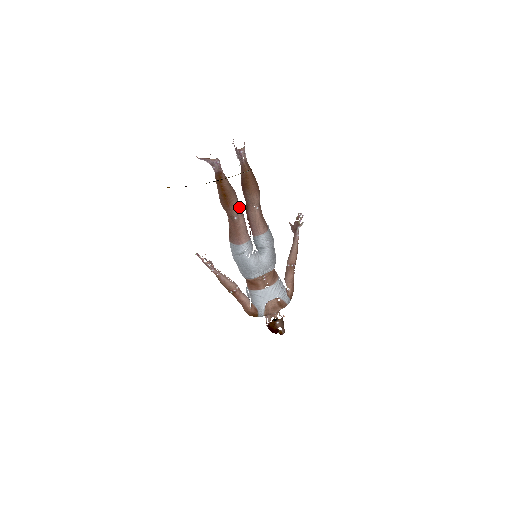
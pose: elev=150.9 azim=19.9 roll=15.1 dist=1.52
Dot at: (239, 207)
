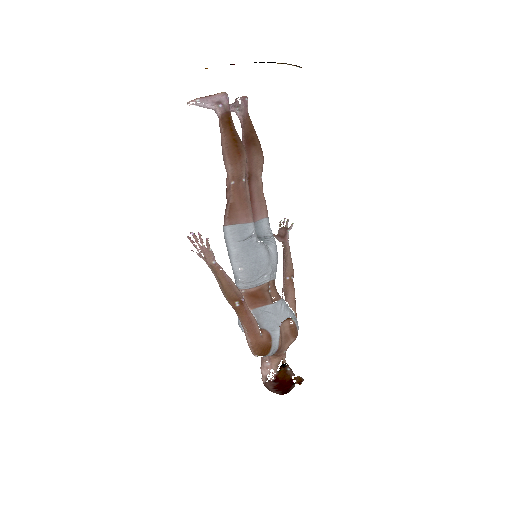
Dot at: occluded
